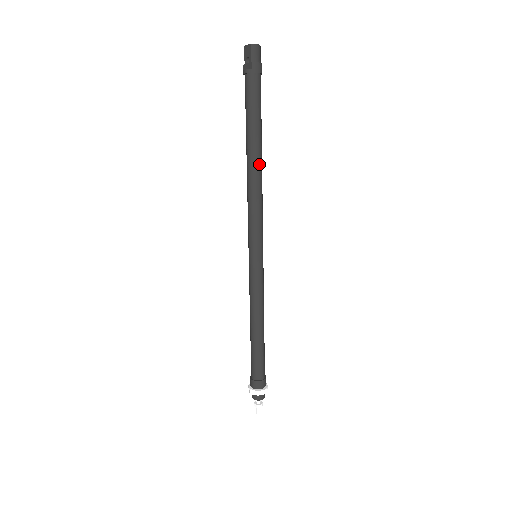
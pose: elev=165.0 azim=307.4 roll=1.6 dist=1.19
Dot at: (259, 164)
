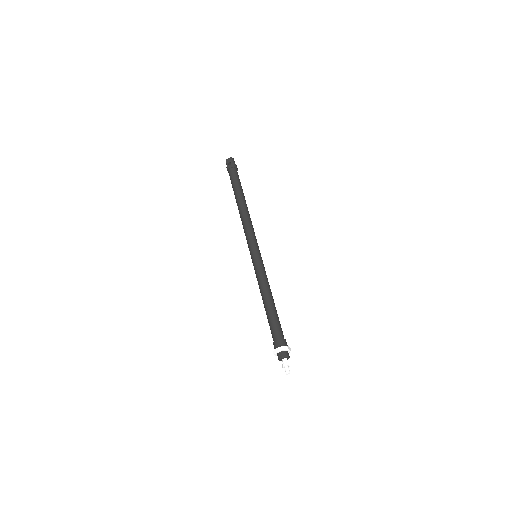
Dot at: occluded
